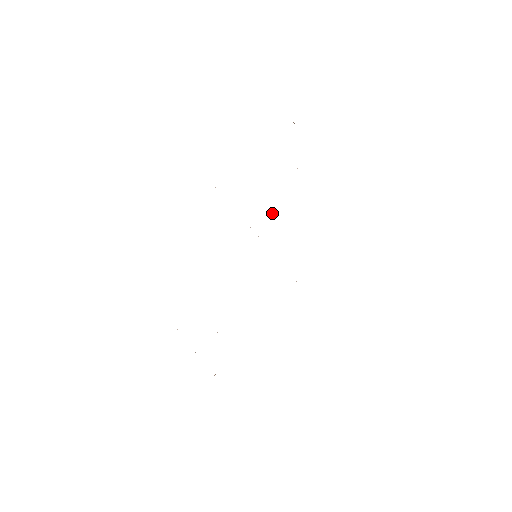
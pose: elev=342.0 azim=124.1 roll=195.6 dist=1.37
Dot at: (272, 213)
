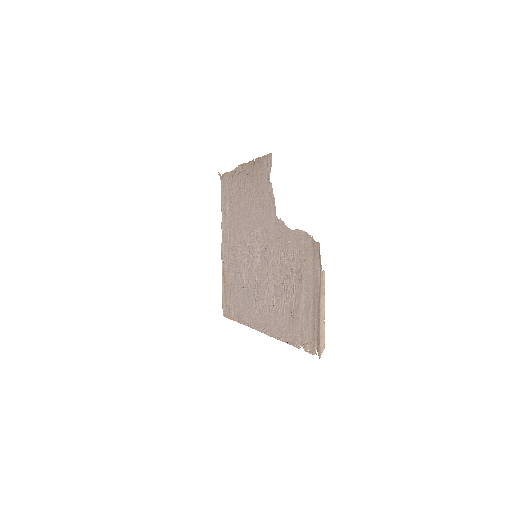
Dot at: (241, 230)
